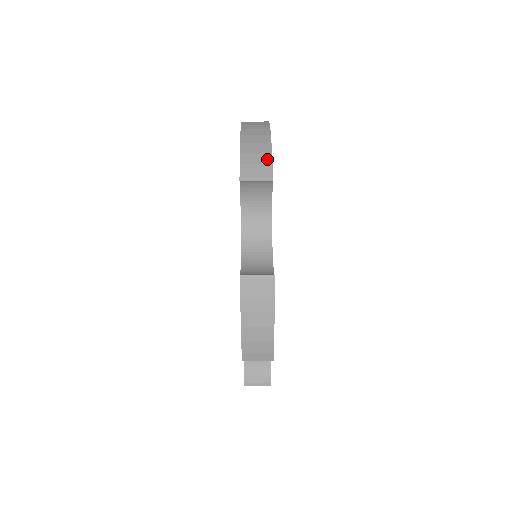
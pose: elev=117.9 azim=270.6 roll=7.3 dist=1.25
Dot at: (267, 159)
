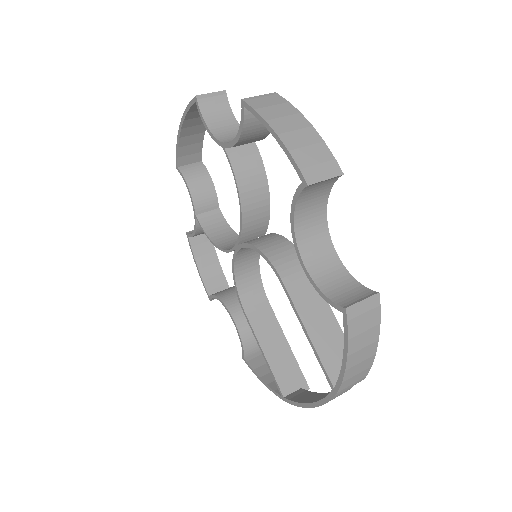
Dot at: occluded
